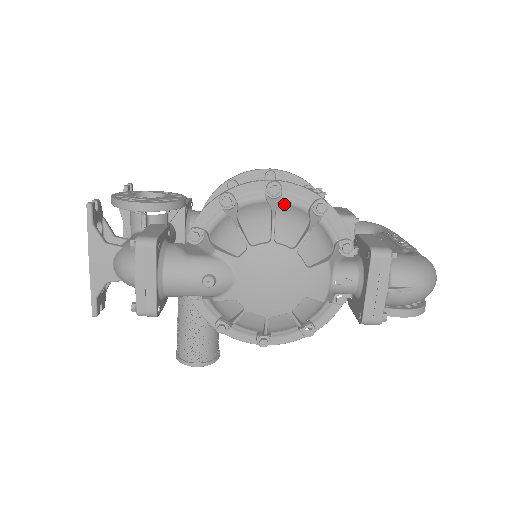
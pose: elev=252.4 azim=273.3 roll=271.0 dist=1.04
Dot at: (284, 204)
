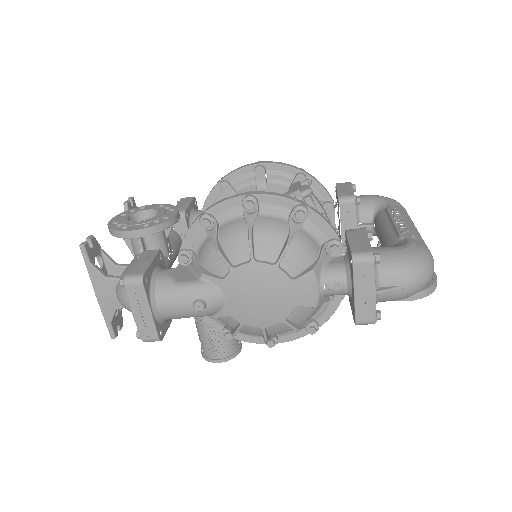
Dot at: (262, 217)
